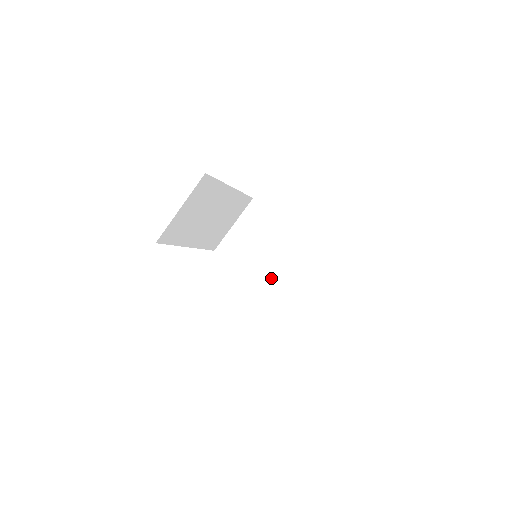
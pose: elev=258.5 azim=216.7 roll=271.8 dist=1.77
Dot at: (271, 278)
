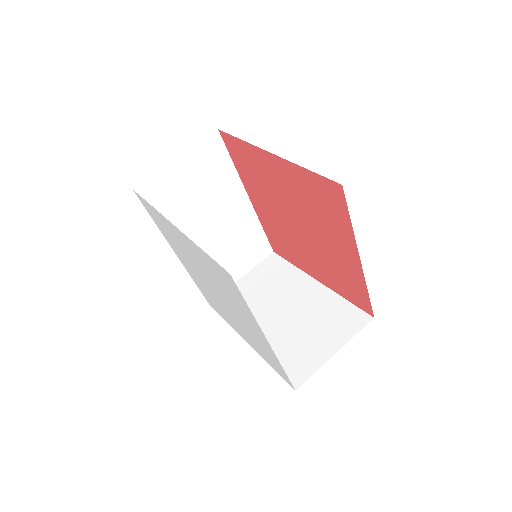
Dot at: (273, 333)
